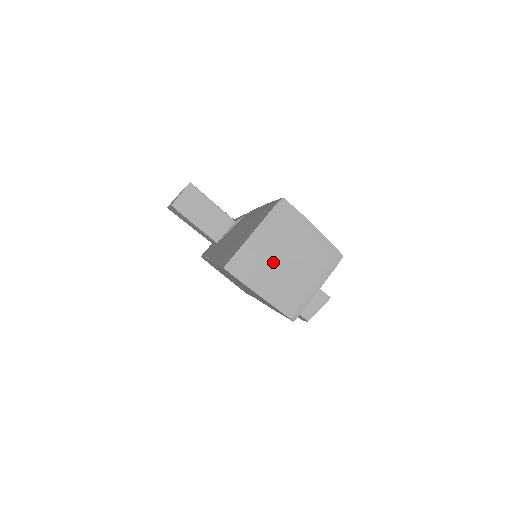
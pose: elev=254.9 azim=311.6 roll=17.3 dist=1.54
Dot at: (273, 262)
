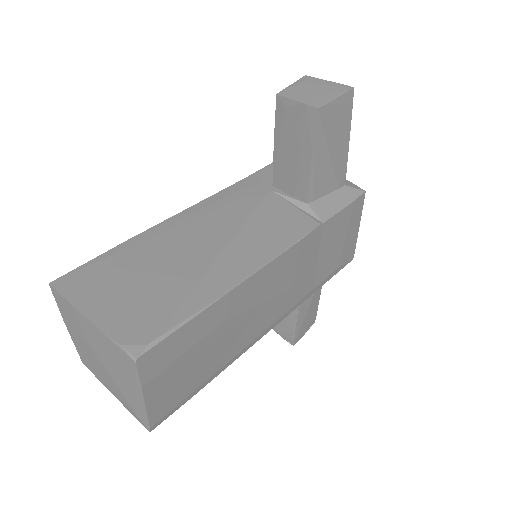
Dot at: (89, 345)
